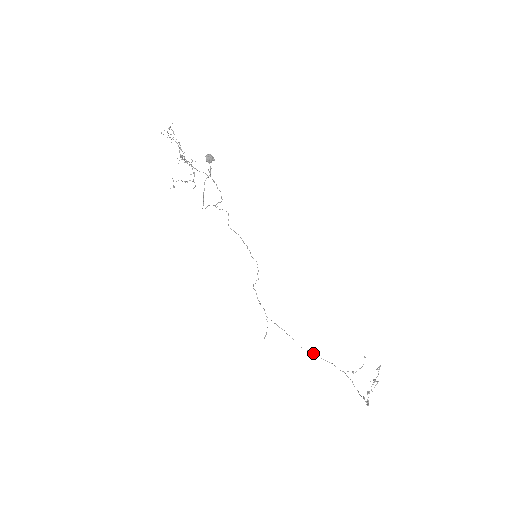
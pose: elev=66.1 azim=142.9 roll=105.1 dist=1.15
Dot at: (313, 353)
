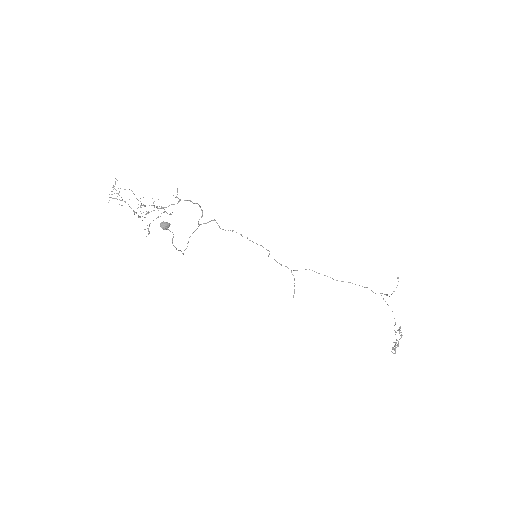
Dot at: occluded
